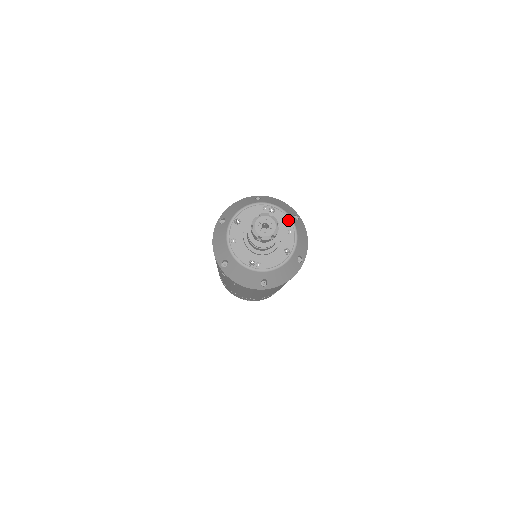
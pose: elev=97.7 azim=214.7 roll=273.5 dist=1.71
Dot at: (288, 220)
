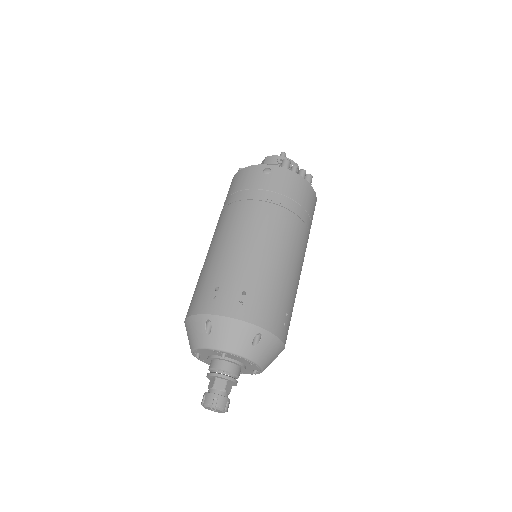
Dot at: (244, 360)
